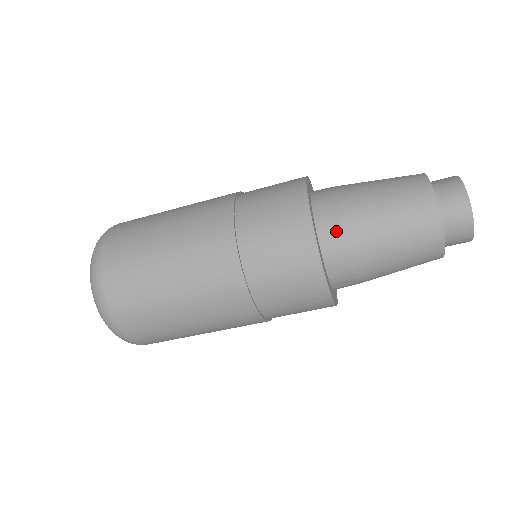
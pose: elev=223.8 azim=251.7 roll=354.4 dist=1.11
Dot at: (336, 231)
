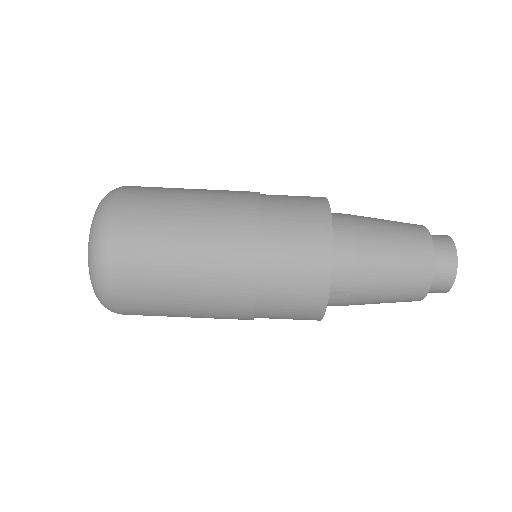
Dot at: (347, 239)
